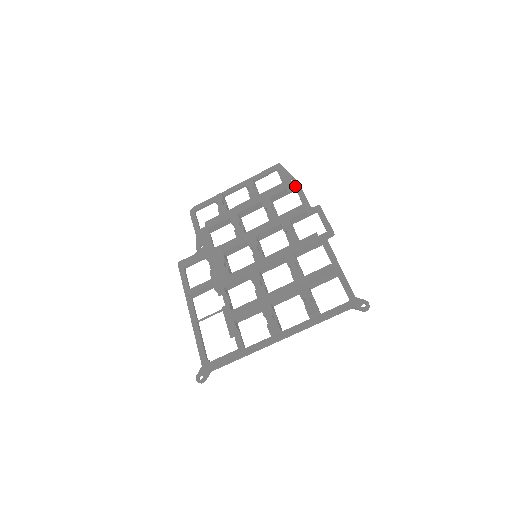
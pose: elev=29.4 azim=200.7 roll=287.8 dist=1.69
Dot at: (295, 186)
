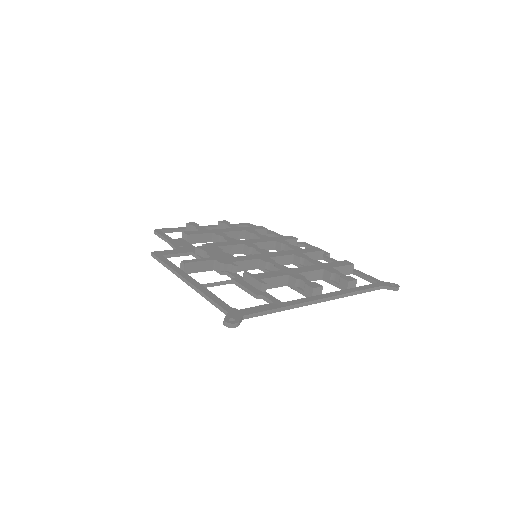
Dot at: (272, 232)
